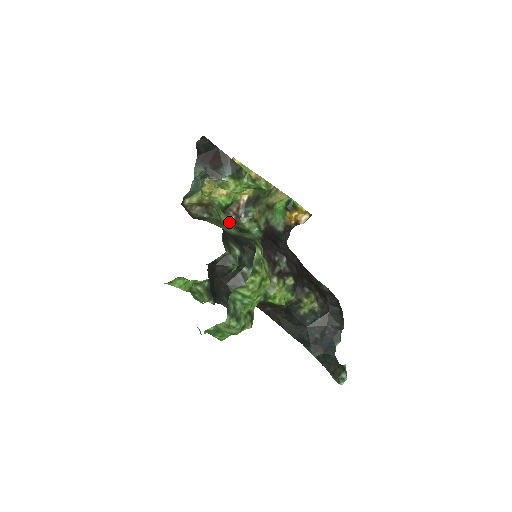
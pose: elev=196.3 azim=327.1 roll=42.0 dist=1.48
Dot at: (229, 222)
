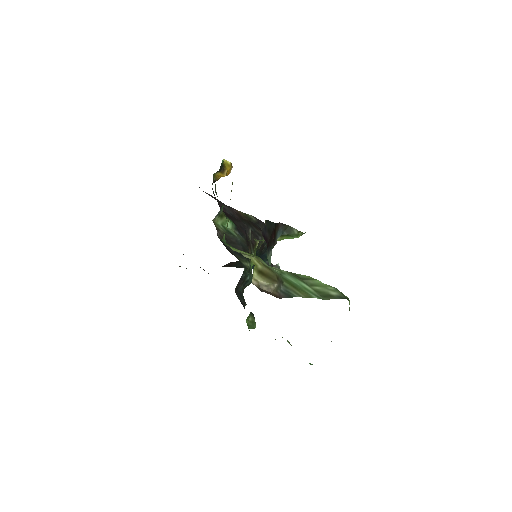
Dot at: occluded
